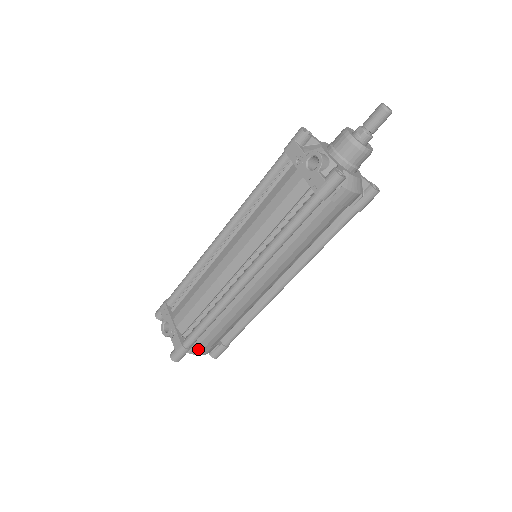
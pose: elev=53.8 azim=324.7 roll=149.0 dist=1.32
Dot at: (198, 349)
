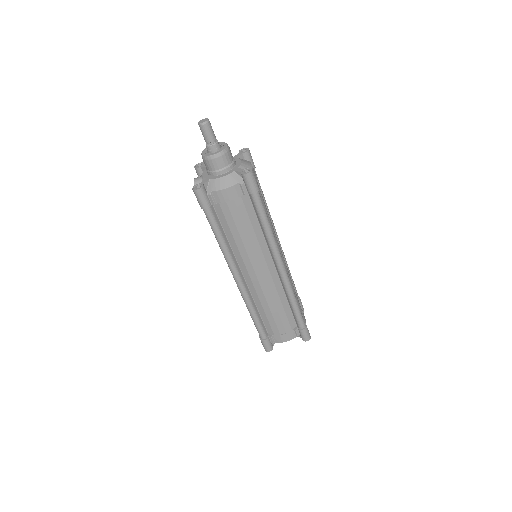
Dot at: (277, 338)
